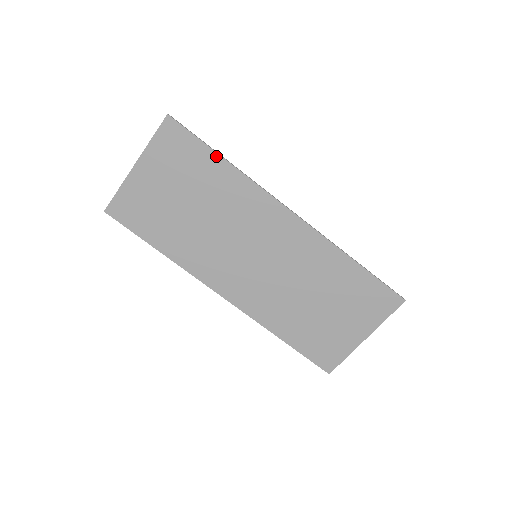
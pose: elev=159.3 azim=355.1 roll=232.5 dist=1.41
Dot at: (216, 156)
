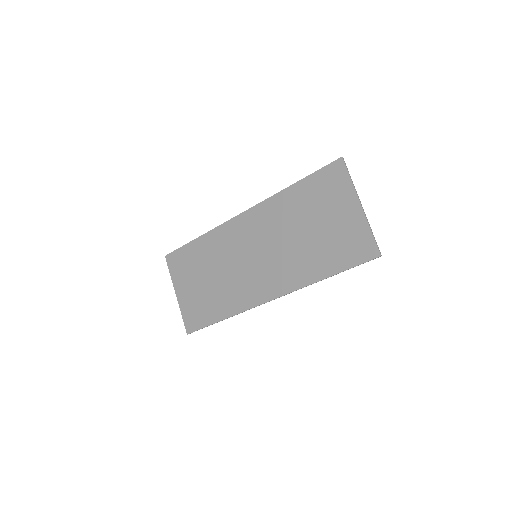
Dot at: (193, 243)
